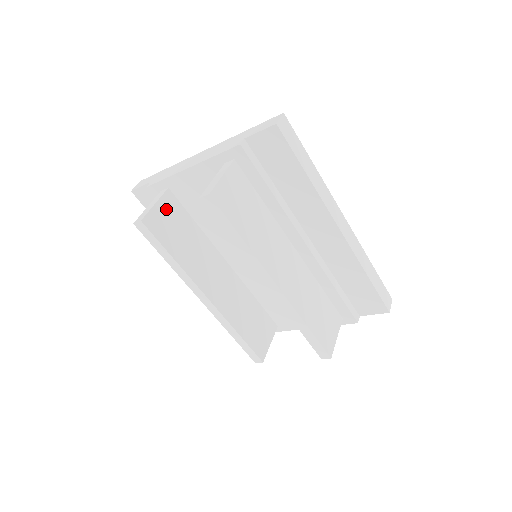
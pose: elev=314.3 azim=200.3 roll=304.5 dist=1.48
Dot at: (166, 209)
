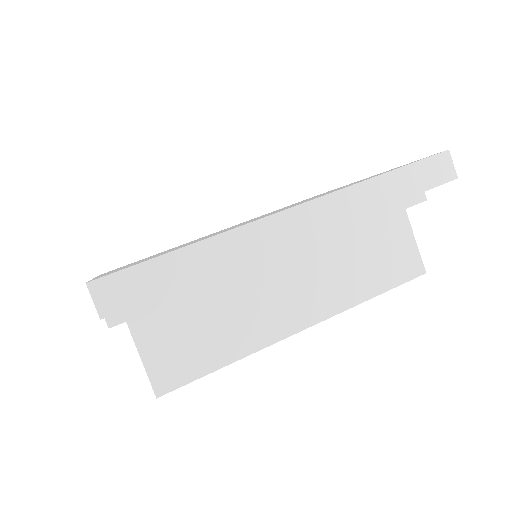
Dot at: occluded
